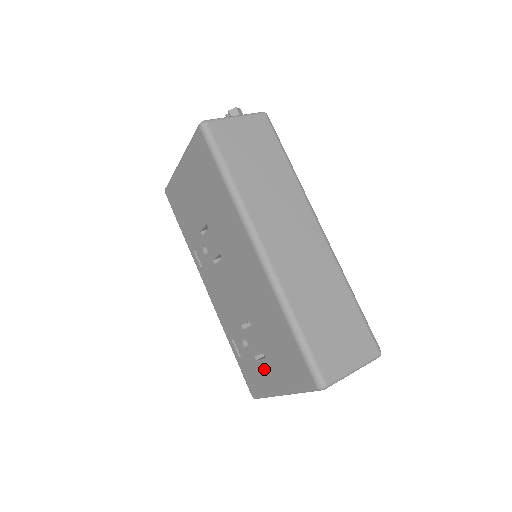
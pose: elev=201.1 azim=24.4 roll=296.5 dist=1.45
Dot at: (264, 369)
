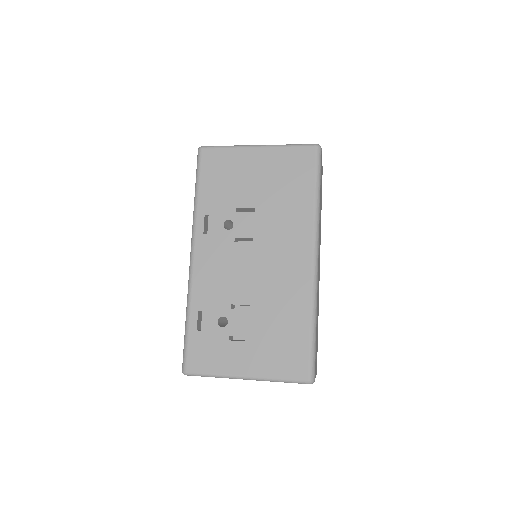
Dot at: (236, 350)
